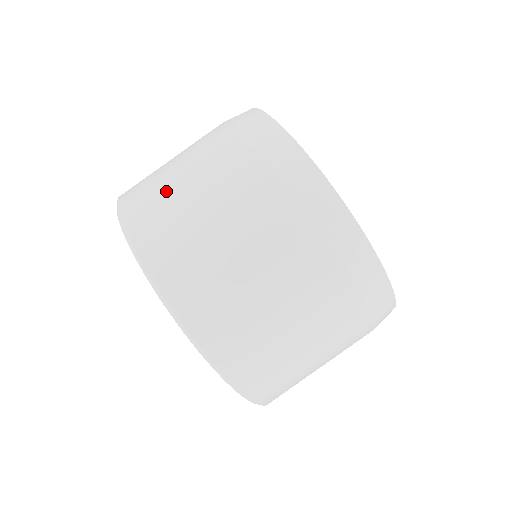
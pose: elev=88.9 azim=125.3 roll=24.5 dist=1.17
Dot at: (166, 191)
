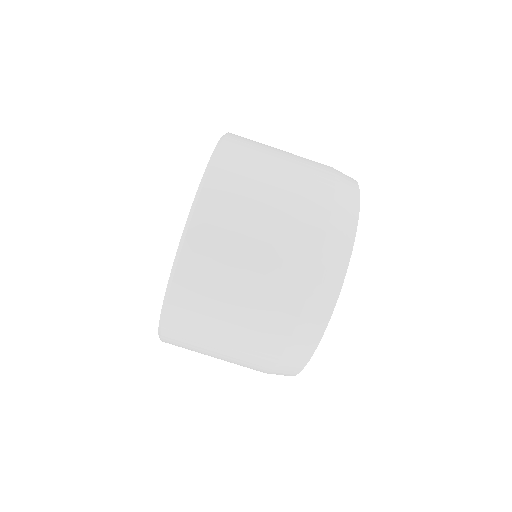
Dot at: (239, 233)
